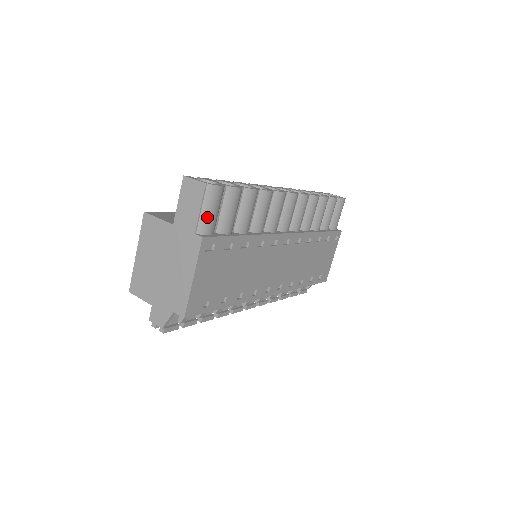
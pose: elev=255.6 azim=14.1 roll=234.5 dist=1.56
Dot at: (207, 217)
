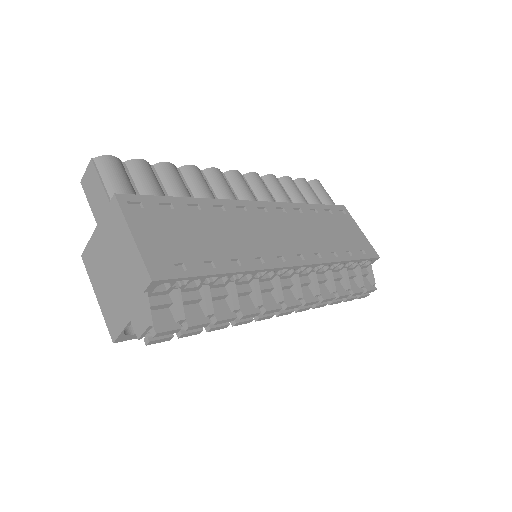
Dot at: (113, 183)
